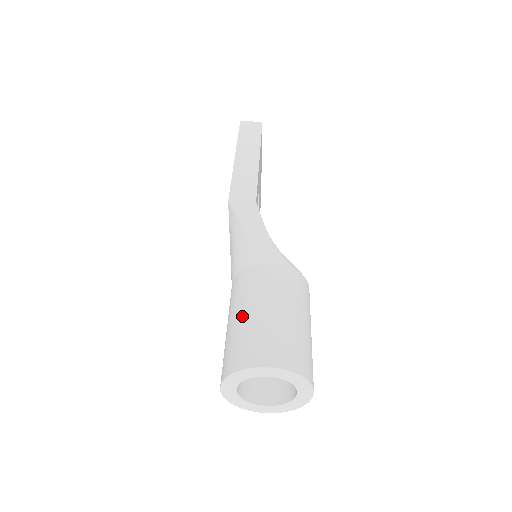
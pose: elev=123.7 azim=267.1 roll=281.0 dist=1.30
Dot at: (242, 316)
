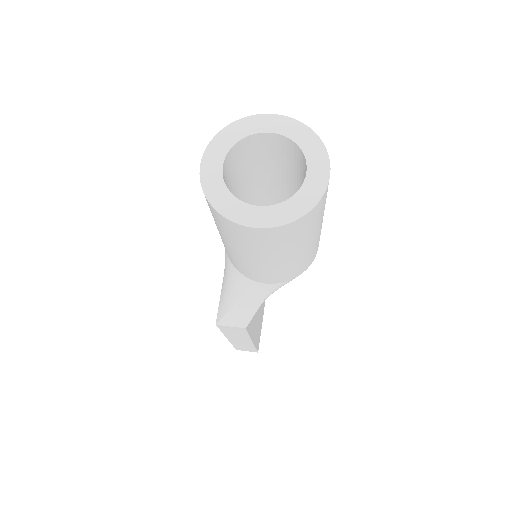
Dot at: occluded
